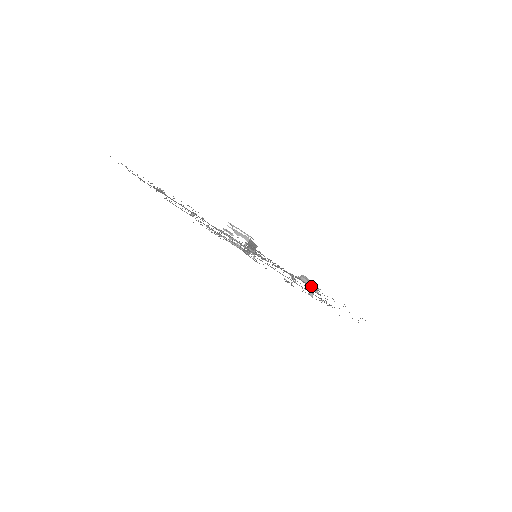
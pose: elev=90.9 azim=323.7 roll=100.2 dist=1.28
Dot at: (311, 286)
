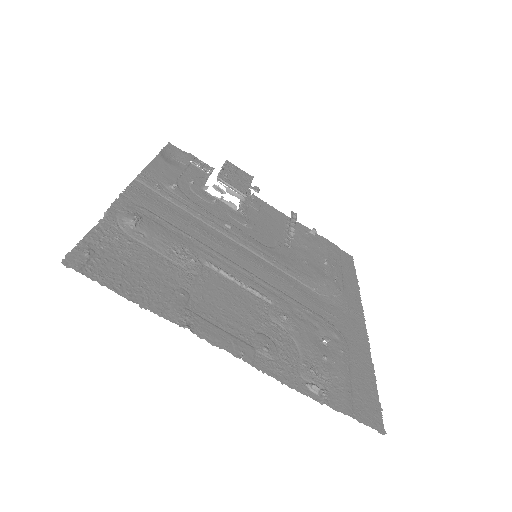
Dot at: (321, 386)
